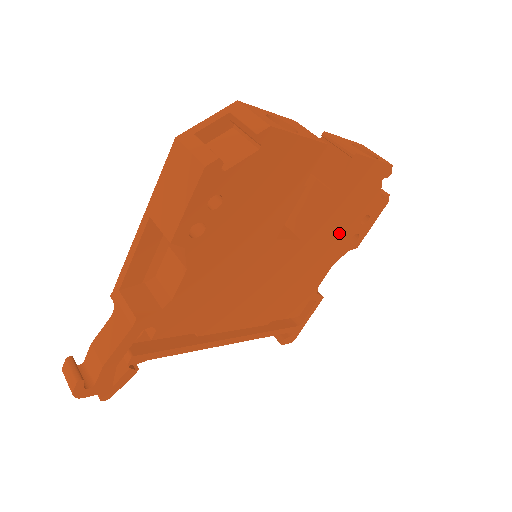
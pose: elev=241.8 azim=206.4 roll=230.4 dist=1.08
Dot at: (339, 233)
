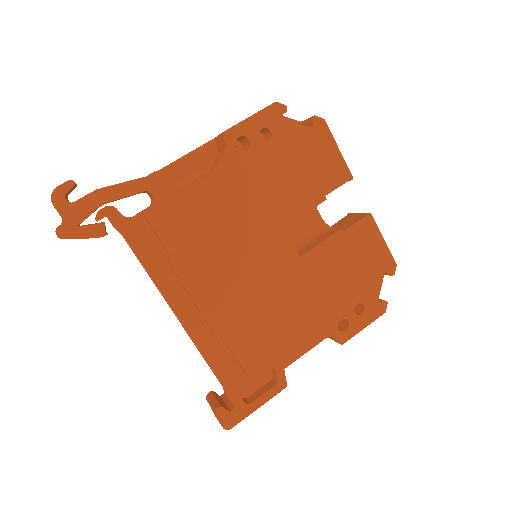
Dot at: (333, 295)
